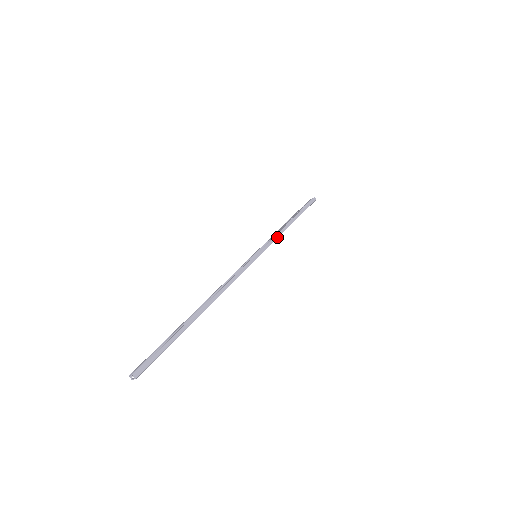
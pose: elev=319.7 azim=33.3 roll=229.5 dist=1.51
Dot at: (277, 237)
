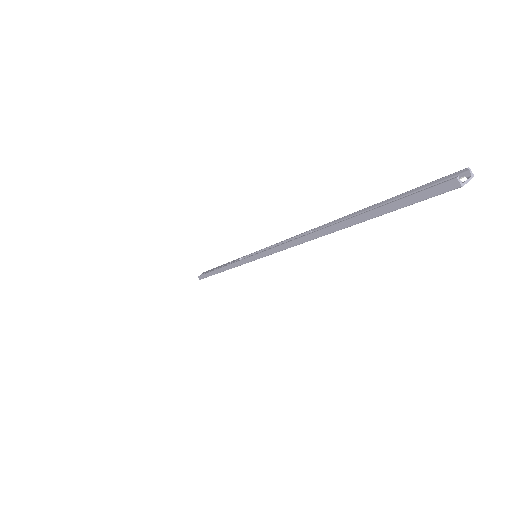
Dot at: occluded
